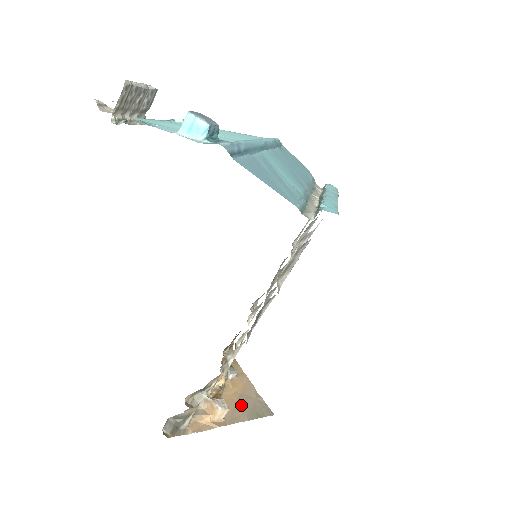
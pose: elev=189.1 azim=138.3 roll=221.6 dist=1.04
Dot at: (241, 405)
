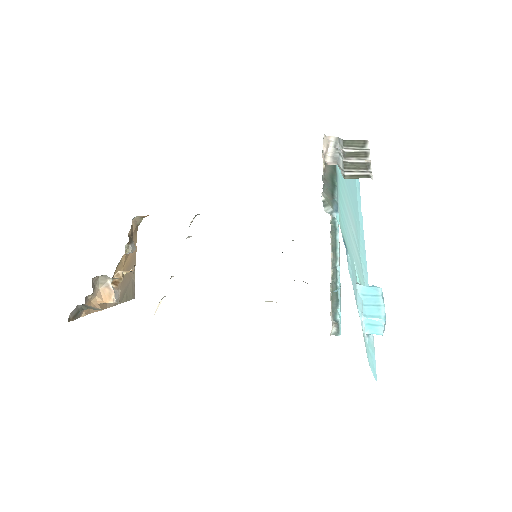
Dot at: (122, 286)
